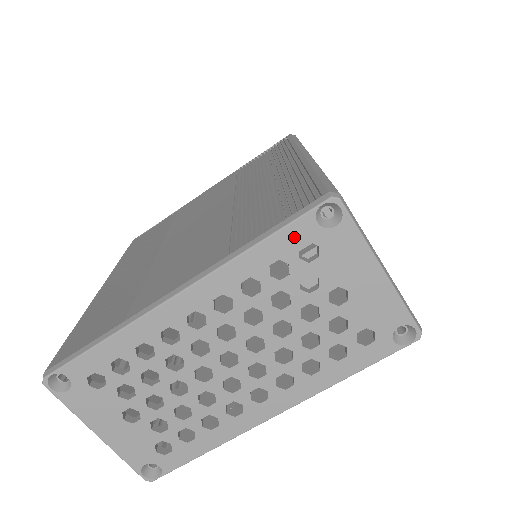
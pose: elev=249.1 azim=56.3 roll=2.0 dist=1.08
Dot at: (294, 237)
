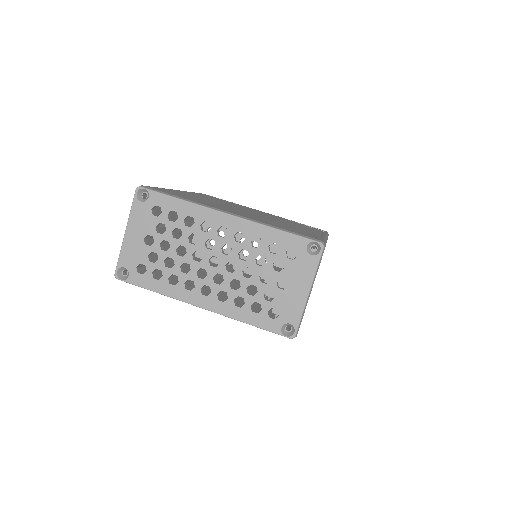
Dot at: (293, 242)
